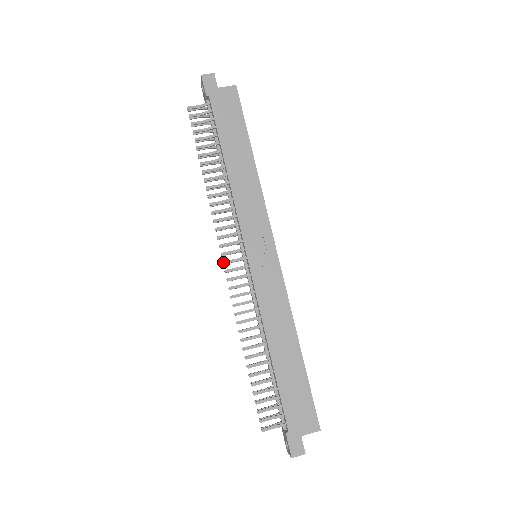
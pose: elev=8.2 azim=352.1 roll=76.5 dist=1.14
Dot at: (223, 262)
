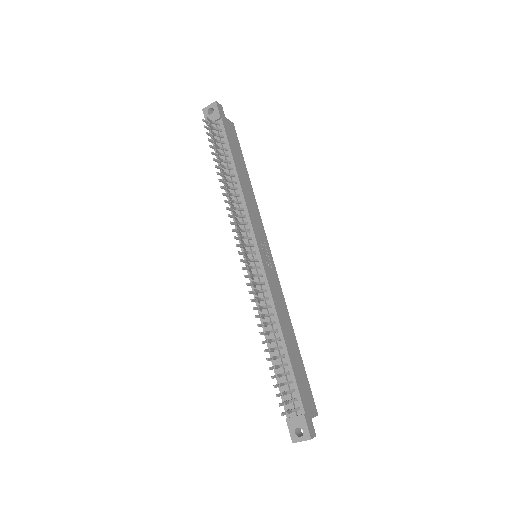
Dot at: (243, 250)
